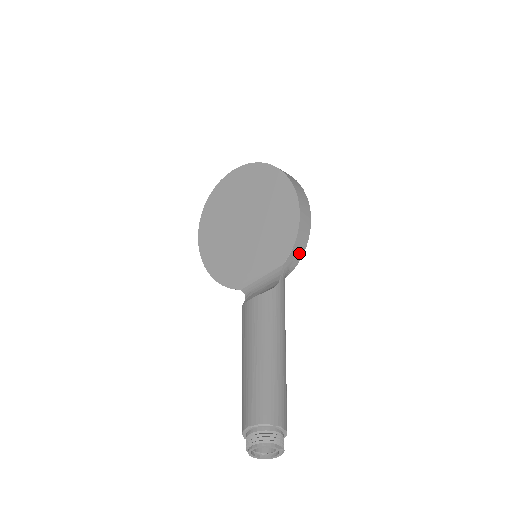
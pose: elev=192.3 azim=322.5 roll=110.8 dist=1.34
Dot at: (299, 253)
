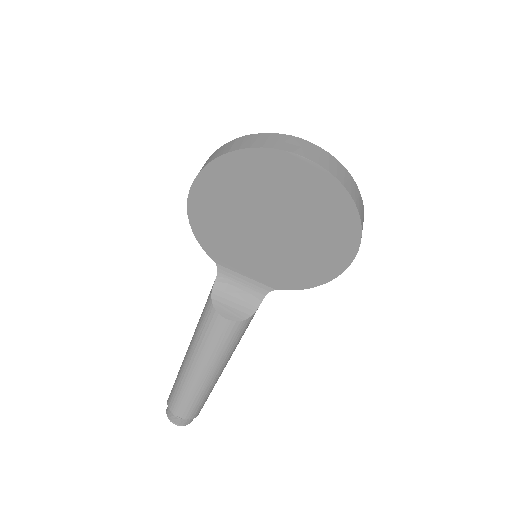
Dot at: occluded
